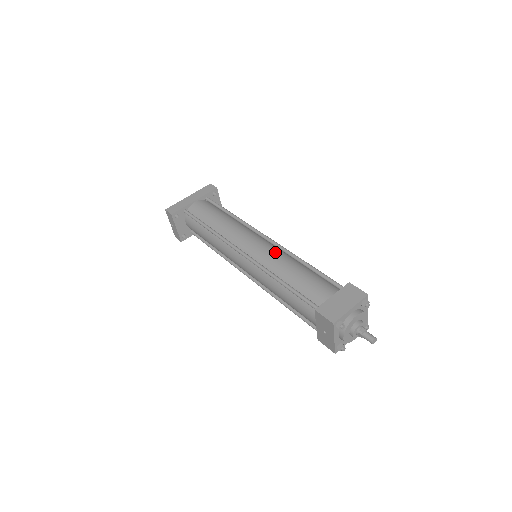
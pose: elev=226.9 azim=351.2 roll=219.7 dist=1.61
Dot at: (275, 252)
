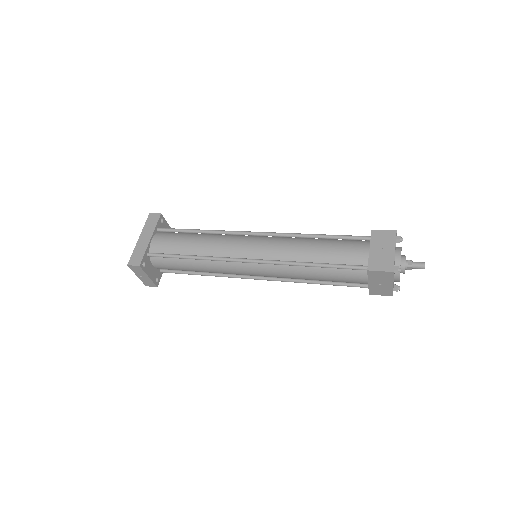
Dot at: (281, 242)
